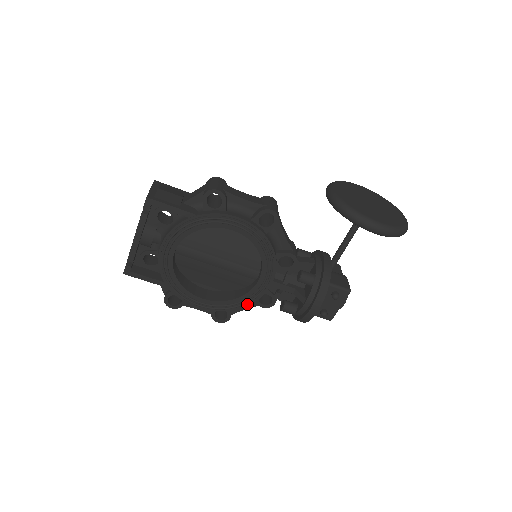
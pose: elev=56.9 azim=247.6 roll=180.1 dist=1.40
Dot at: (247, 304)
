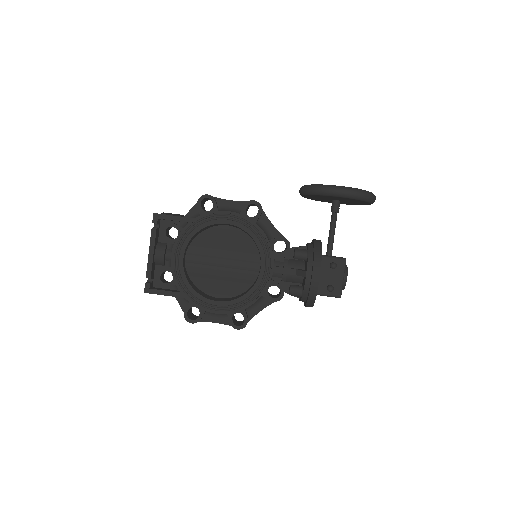
Dot at: (258, 297)
